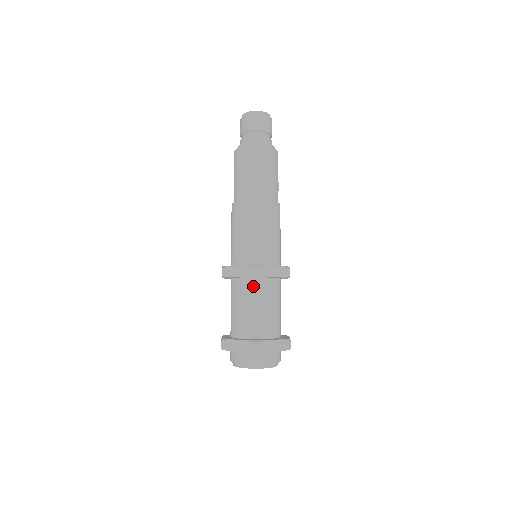
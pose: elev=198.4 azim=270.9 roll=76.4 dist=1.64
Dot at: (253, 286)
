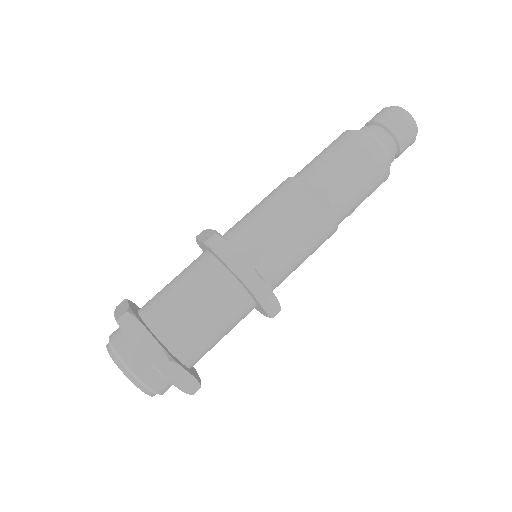
Dot at: (229, 290)
